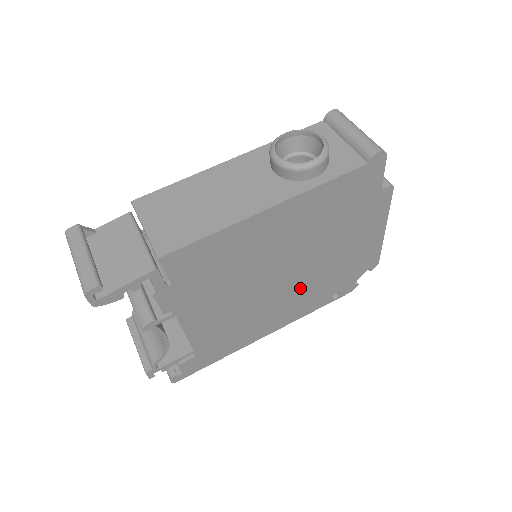
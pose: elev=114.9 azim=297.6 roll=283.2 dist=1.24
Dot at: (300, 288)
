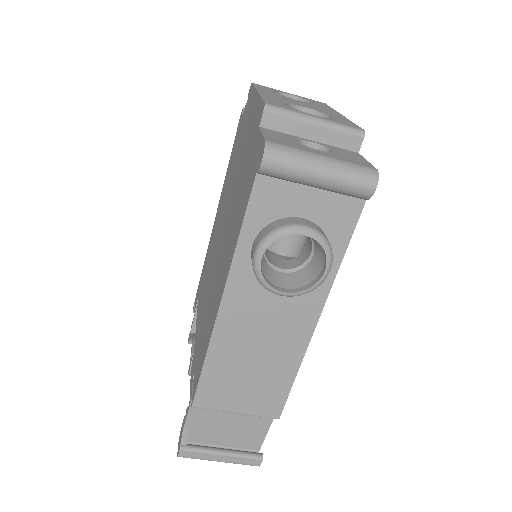
Dot at: occluded
